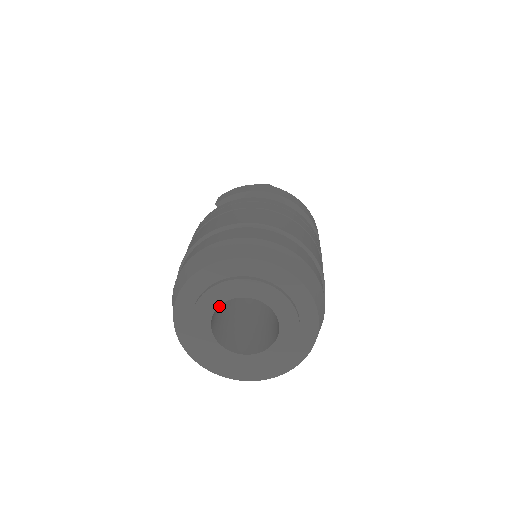
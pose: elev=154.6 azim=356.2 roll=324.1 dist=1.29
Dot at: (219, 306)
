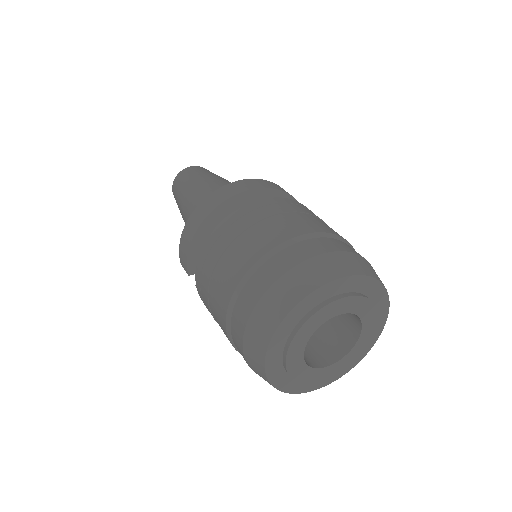
Dot at: occluded
